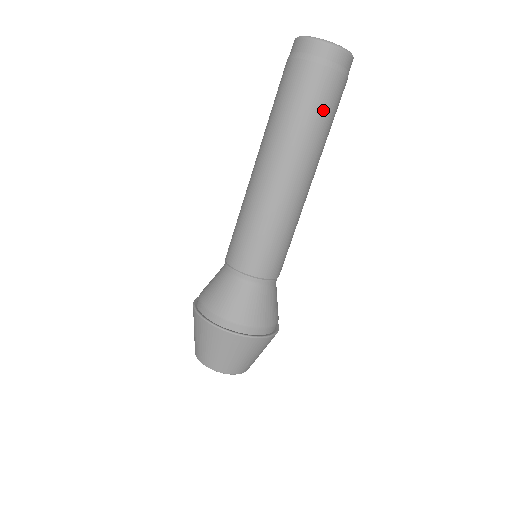
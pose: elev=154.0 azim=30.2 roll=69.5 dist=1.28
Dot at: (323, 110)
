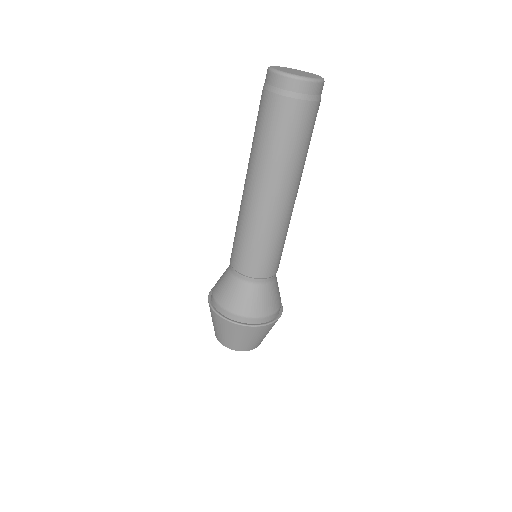
Dot at: (306, 137)
